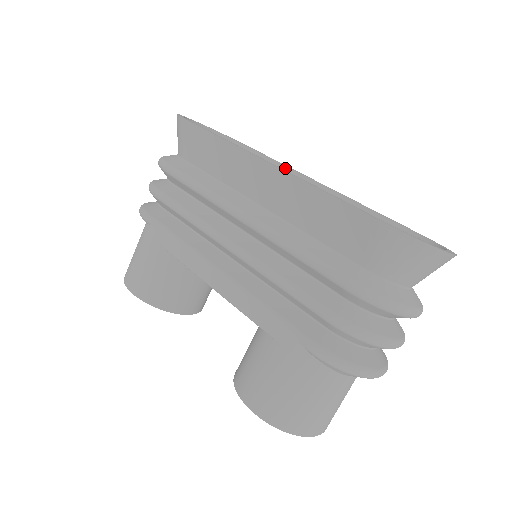
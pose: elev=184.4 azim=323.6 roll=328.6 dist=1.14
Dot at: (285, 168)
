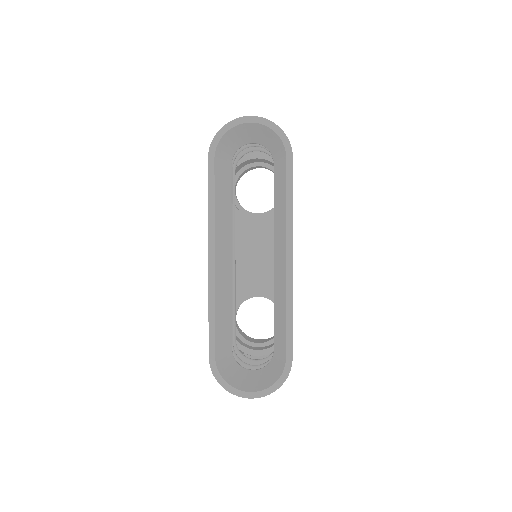
Dot at: (285, 221)
